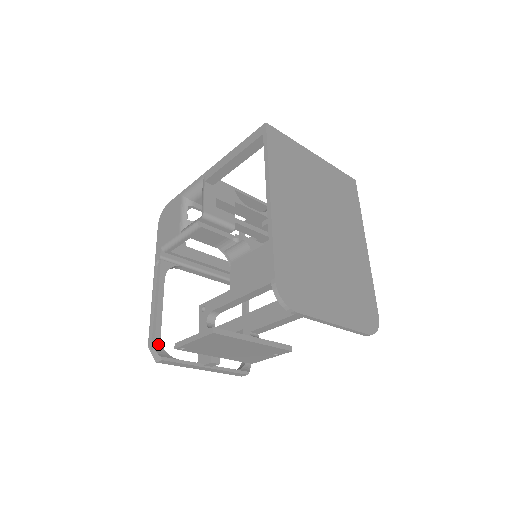
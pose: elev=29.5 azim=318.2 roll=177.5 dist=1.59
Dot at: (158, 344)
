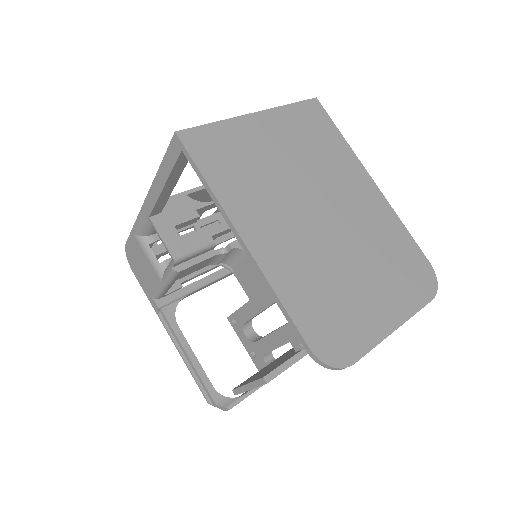
Dot at: (216, 396)
